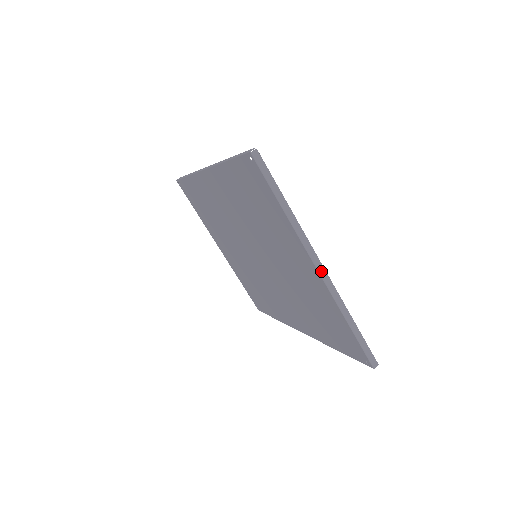
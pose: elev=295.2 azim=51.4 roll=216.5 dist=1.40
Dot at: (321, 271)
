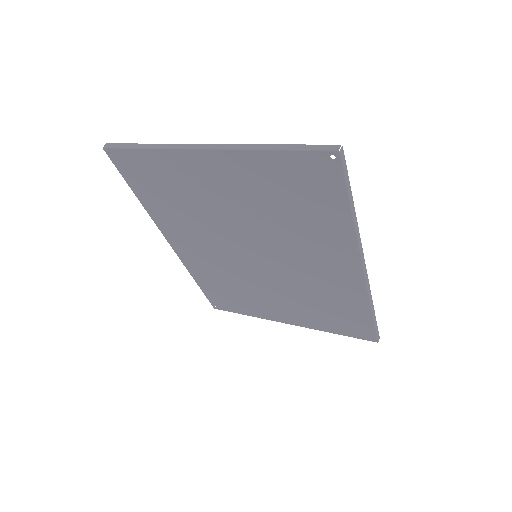
Dot at: (208, 147)
